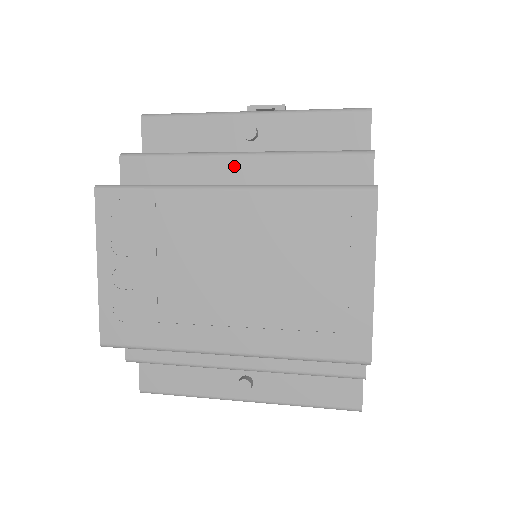
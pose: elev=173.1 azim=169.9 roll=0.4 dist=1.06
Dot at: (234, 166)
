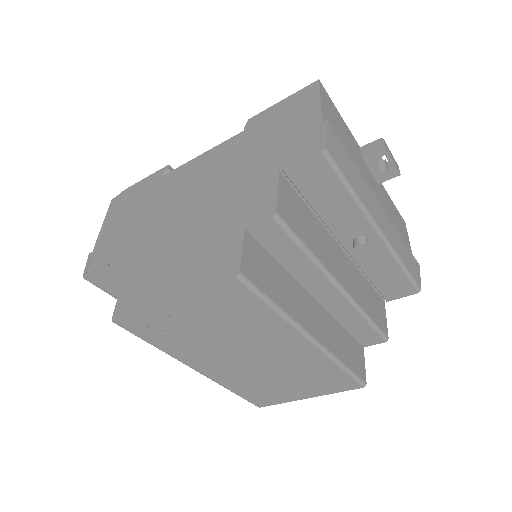
Dot at: (327, 290)
